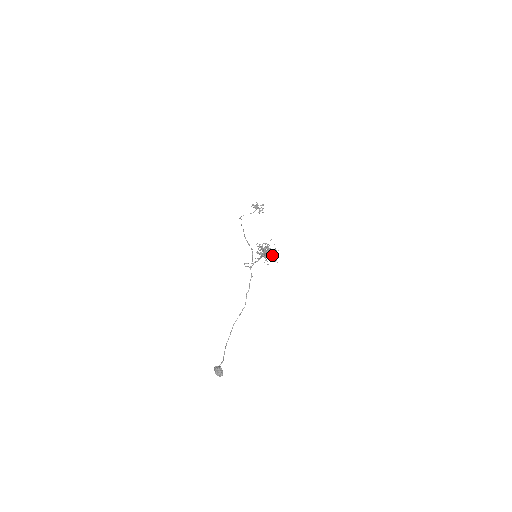
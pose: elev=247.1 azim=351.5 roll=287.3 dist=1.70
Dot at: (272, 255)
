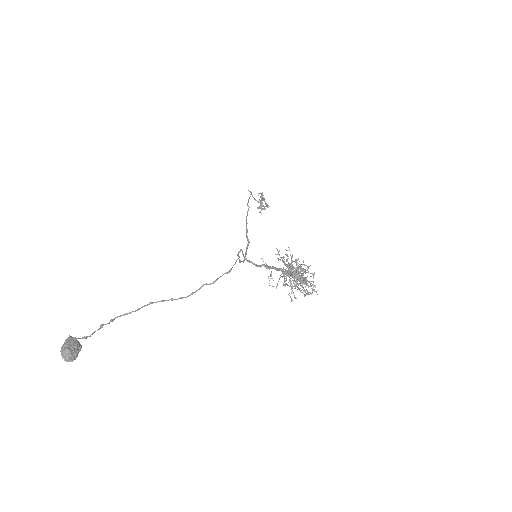
Dot at: occluded
